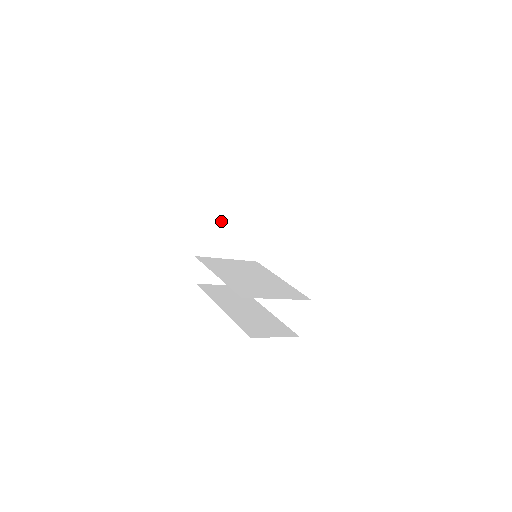
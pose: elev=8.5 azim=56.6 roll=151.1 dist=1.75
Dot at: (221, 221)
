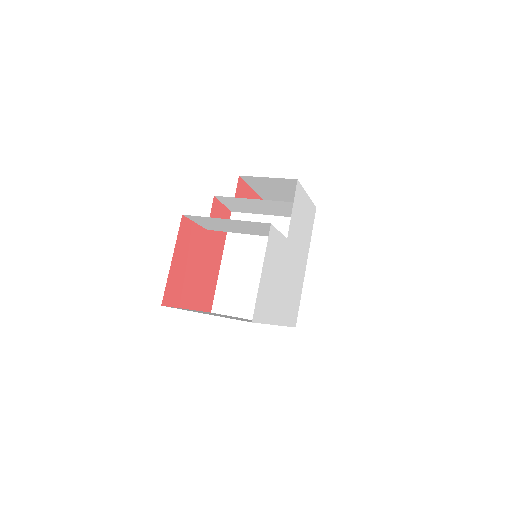
Dot at: (210, 229)
